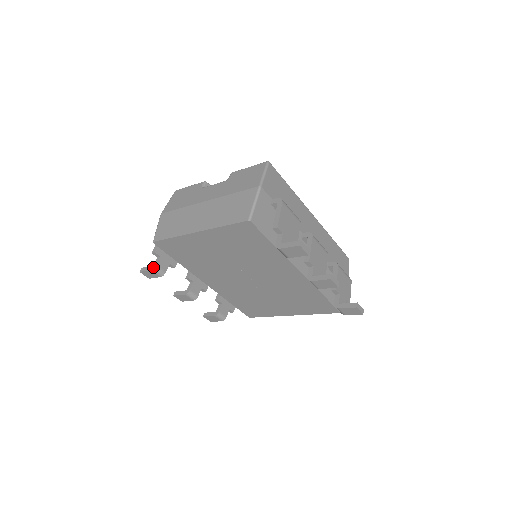
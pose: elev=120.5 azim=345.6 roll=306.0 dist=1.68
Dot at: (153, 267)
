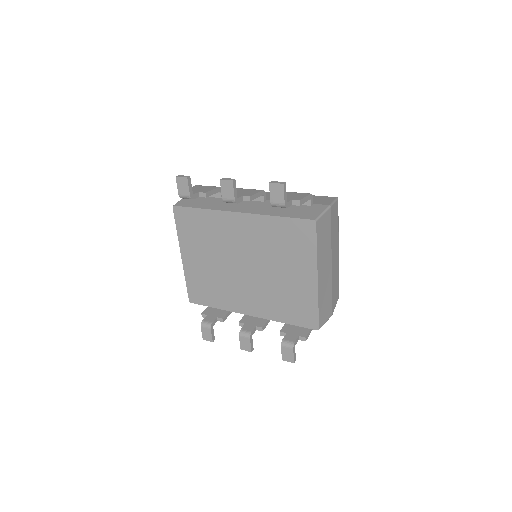
Dot at: (201, 323)
